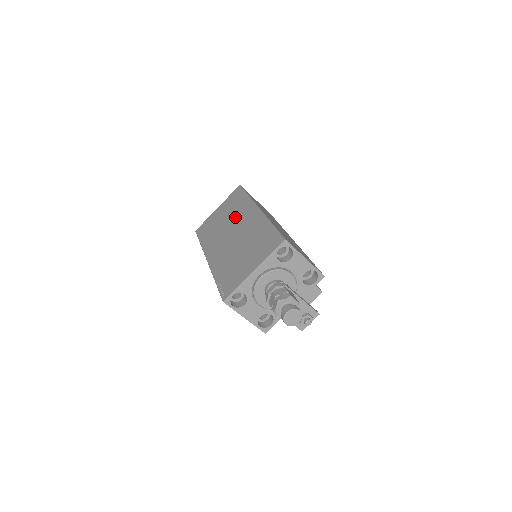
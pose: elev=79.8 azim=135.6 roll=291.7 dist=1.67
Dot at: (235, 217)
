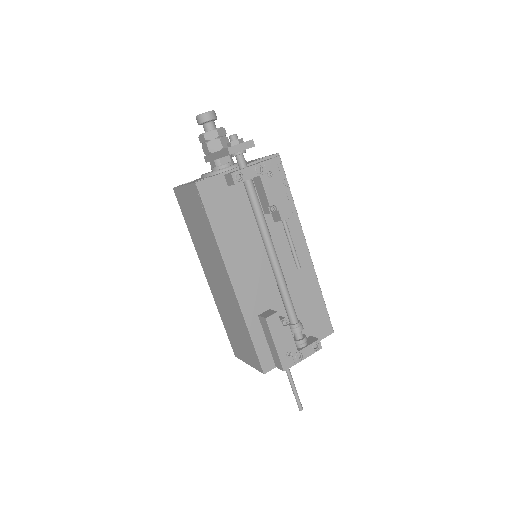
Dot at: occluded
